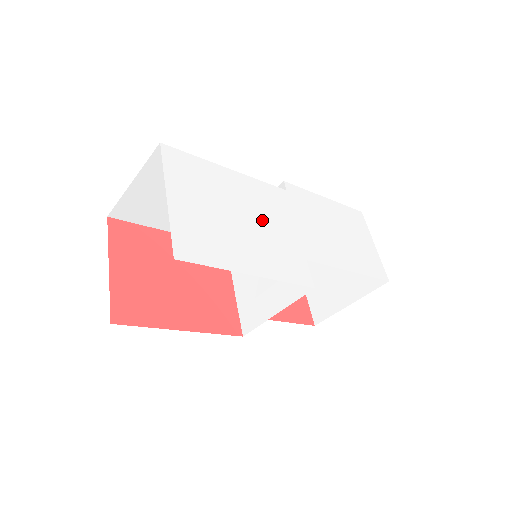
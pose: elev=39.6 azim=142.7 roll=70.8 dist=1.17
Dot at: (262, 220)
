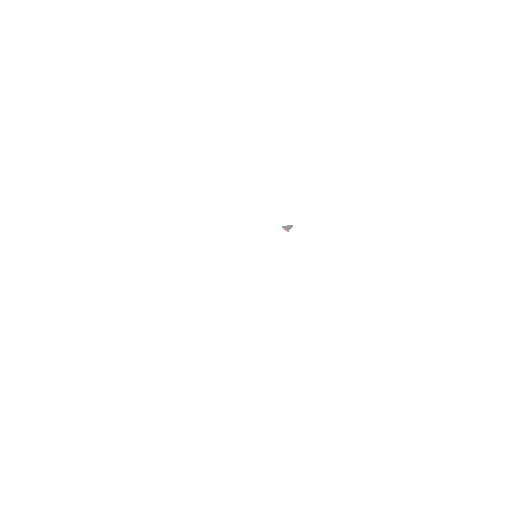
Dot at: (232, 241)
